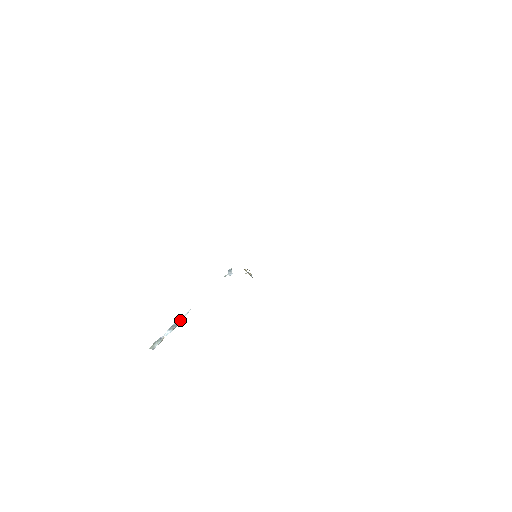
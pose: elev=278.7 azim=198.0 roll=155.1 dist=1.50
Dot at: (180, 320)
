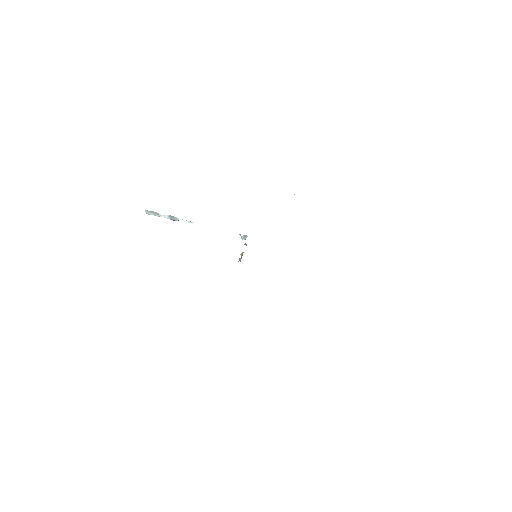
Dot at: (182, 220)
